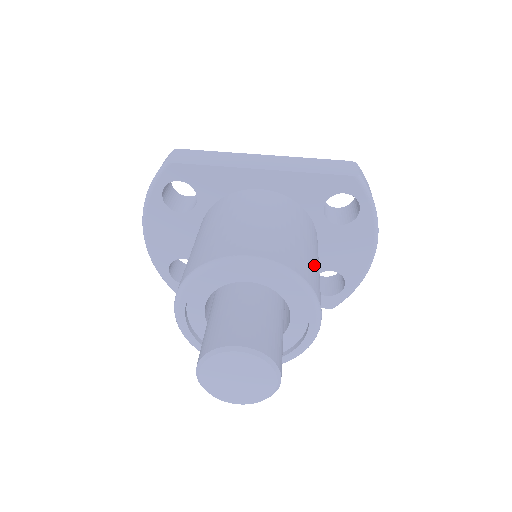
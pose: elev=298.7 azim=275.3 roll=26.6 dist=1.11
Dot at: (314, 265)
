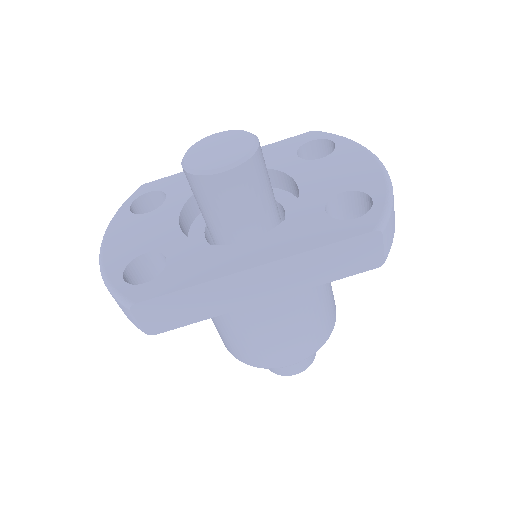
Dot at: (329, 299)
